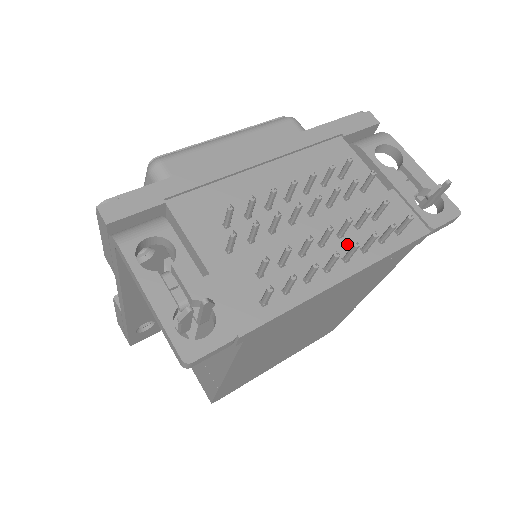
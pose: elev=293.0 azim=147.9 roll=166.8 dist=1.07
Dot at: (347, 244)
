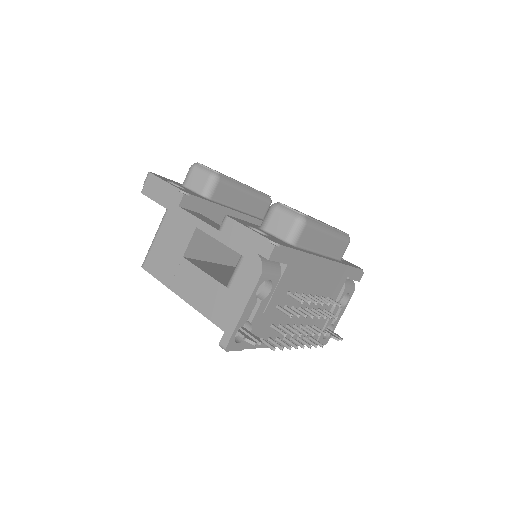
Dot at: occluded
